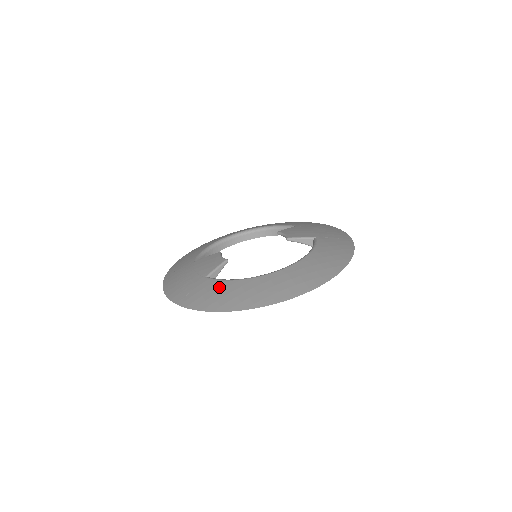
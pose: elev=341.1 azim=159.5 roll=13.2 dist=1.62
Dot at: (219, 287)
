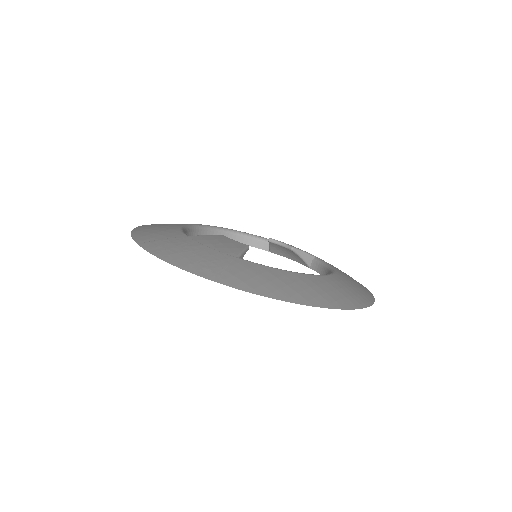
Dot at: (271, 273)
